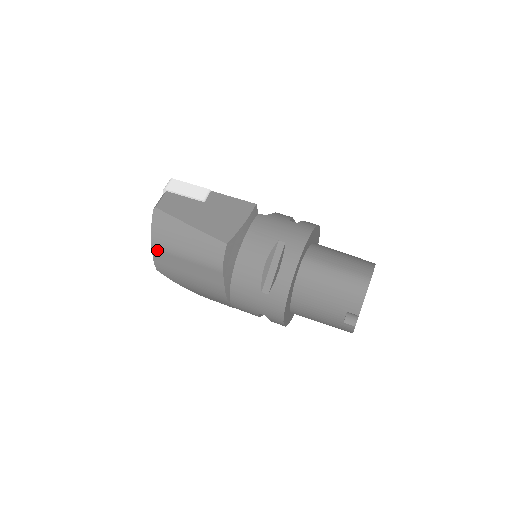
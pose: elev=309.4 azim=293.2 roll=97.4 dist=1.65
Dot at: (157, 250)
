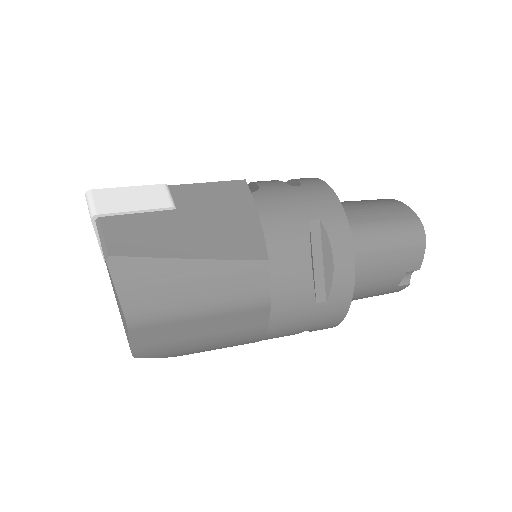
Dot at: (140, 328)
